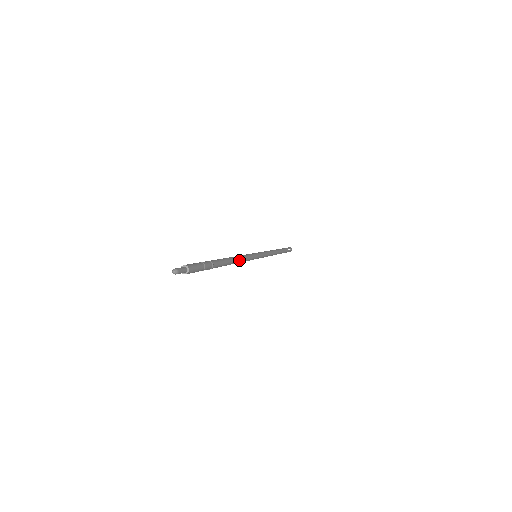
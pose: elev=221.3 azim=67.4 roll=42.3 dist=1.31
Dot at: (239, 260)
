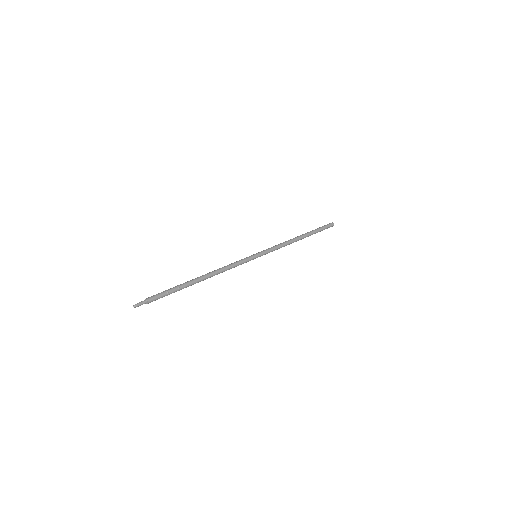
Dot at: (221, 272)
